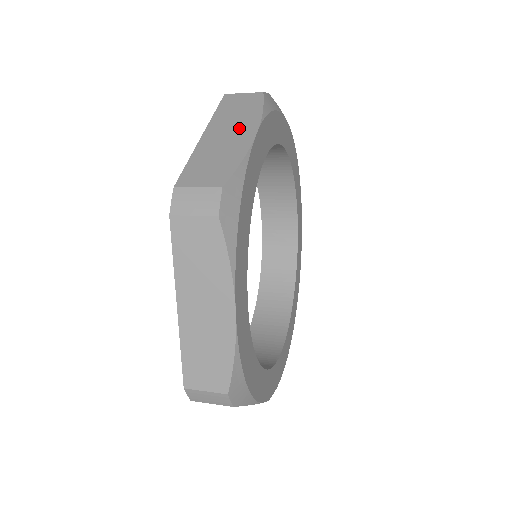
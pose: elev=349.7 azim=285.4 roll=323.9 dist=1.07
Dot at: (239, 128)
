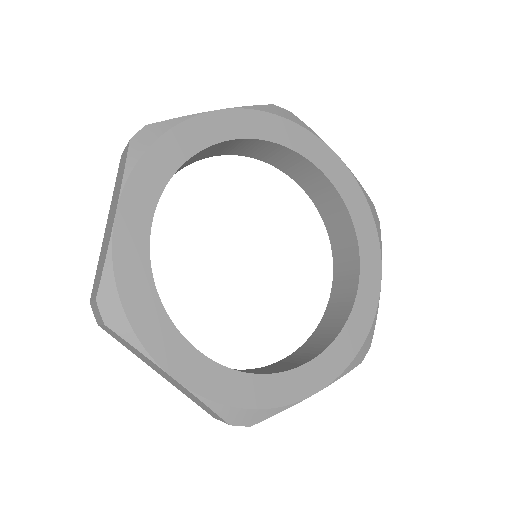
Dot at: occluded
